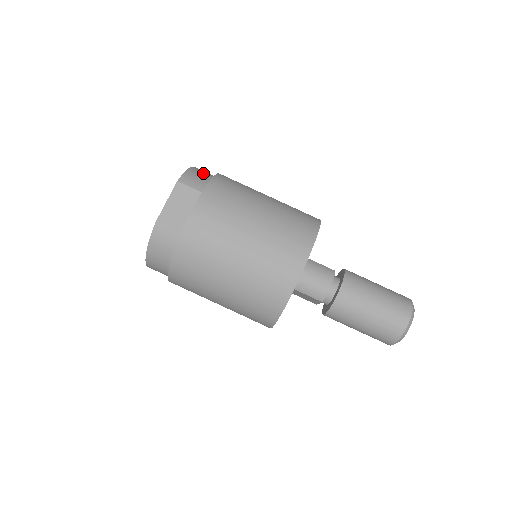
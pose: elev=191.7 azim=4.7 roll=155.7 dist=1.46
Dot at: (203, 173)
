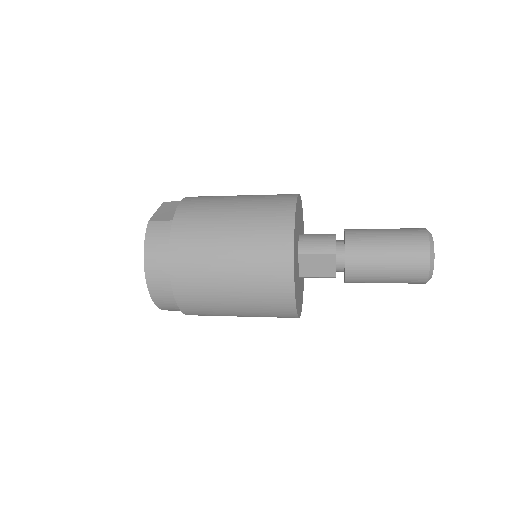
Dot at: occluded
